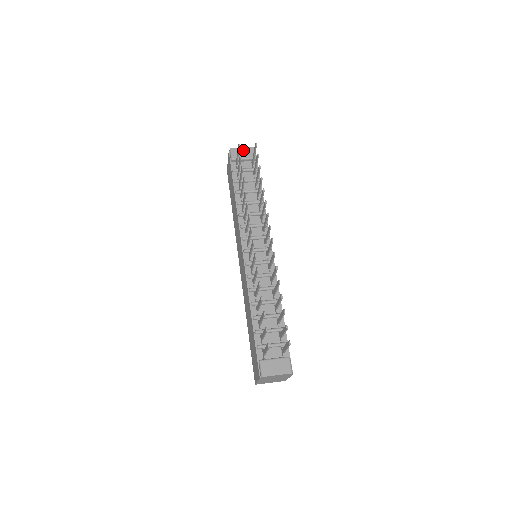
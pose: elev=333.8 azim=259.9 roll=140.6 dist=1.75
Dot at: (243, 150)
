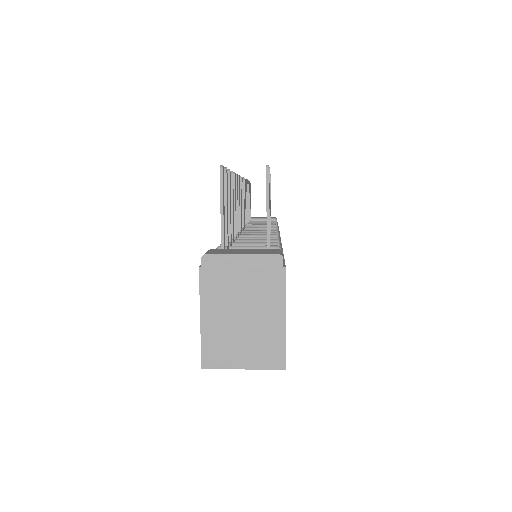
Dot at: (261, 217)
